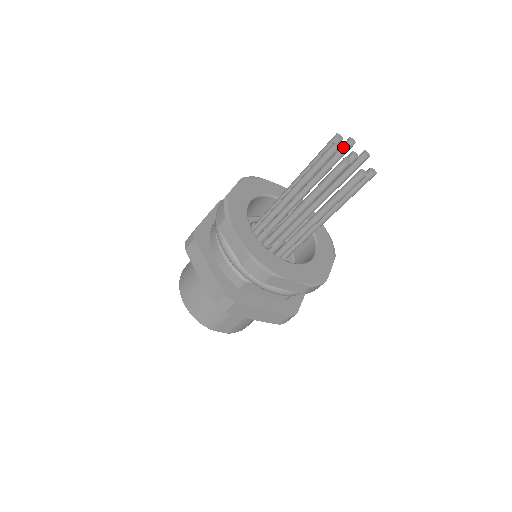
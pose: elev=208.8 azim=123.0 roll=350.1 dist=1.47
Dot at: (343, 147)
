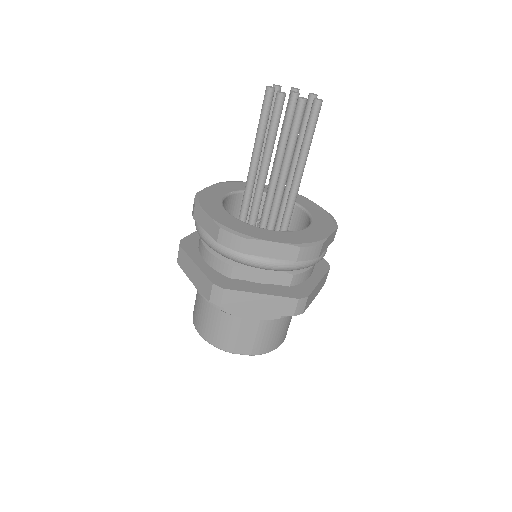
Dot at: occluded
